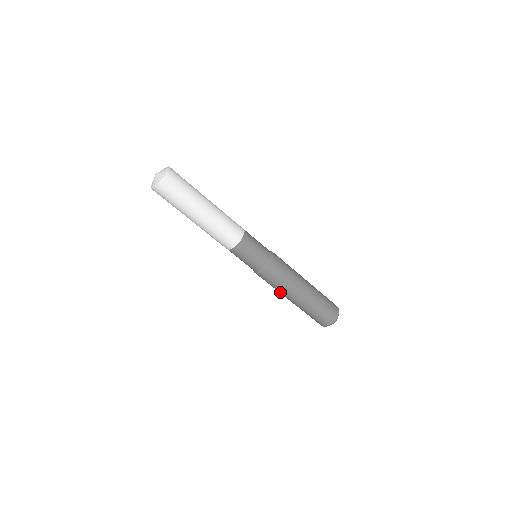
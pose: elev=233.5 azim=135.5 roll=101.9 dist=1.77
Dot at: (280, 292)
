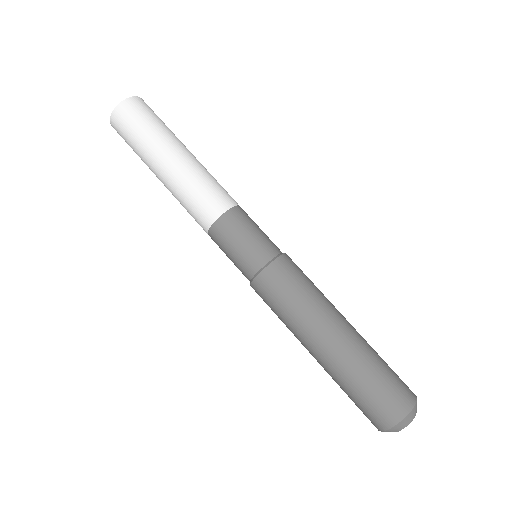
Dot at: (308, 317)
